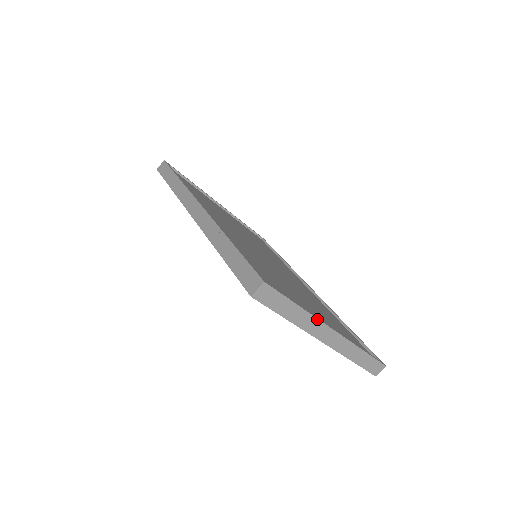
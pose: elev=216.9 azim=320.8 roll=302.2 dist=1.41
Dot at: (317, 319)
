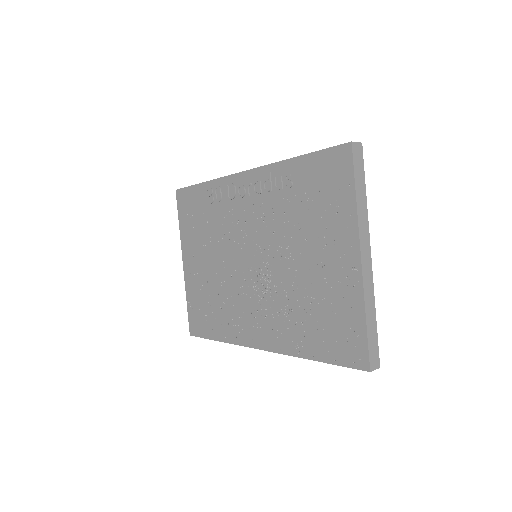
Dot at: (368, 225)
